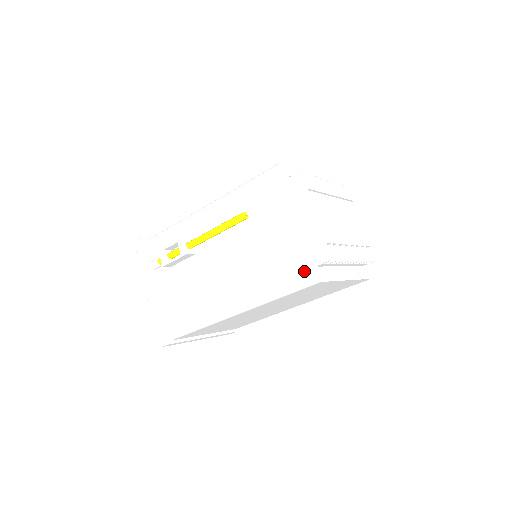
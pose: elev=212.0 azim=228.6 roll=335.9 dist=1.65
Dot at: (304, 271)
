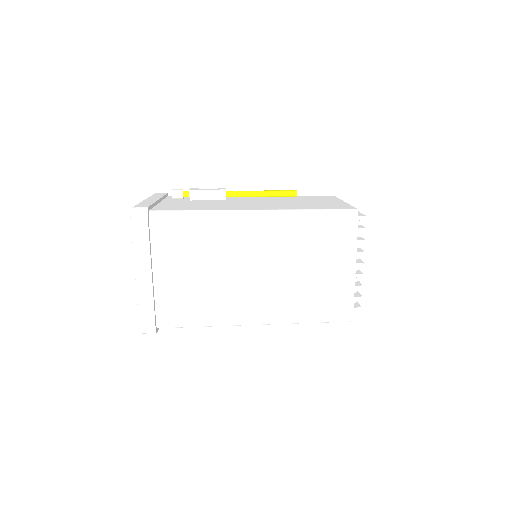
Dot at: occluded
